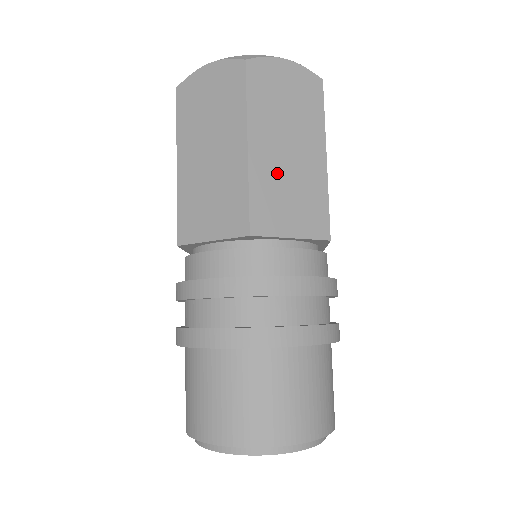
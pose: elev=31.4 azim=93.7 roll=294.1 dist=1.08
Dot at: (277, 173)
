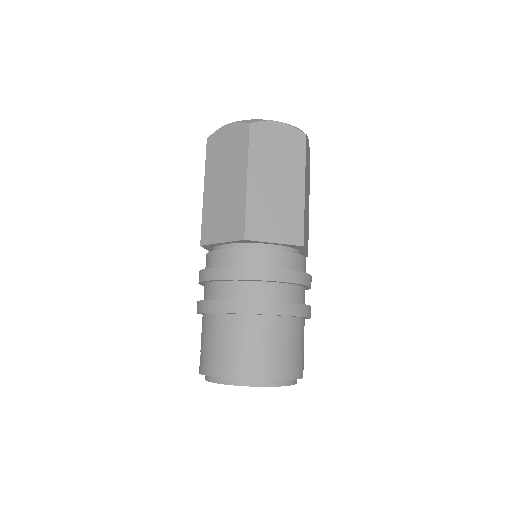
Dot at: (306, 210)
